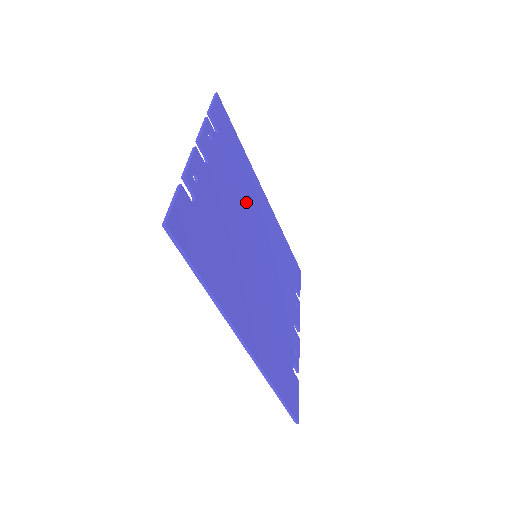
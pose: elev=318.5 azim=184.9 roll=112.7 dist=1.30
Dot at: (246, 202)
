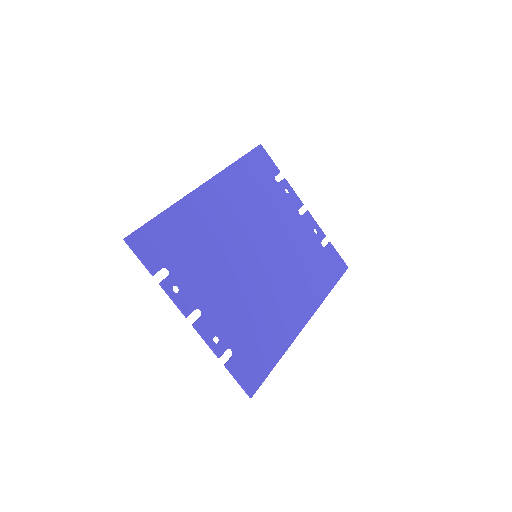
Dot at: (218, 245)
